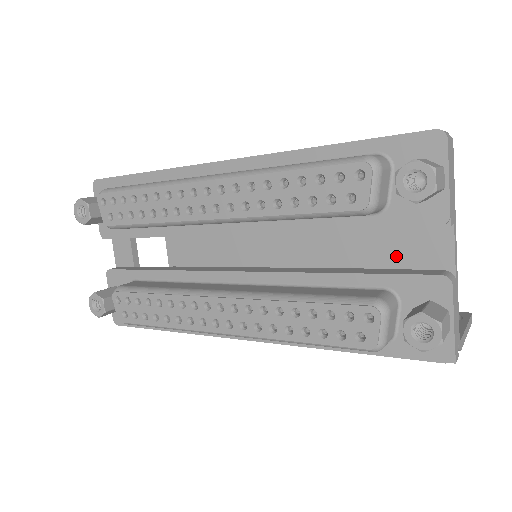
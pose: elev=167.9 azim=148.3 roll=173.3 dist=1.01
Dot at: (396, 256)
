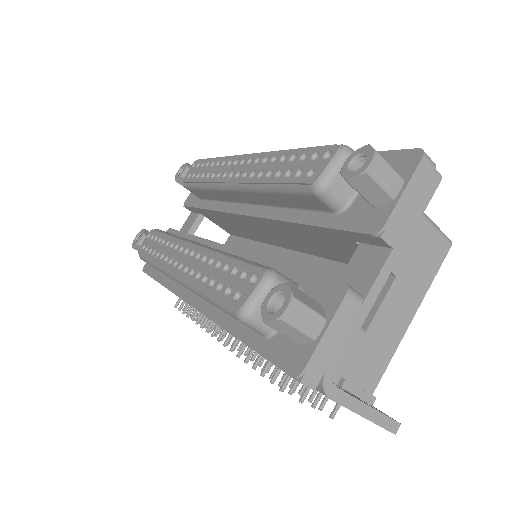
Dot at: occluded
